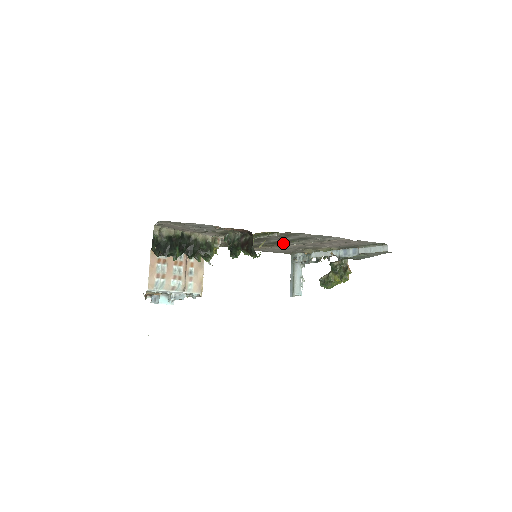
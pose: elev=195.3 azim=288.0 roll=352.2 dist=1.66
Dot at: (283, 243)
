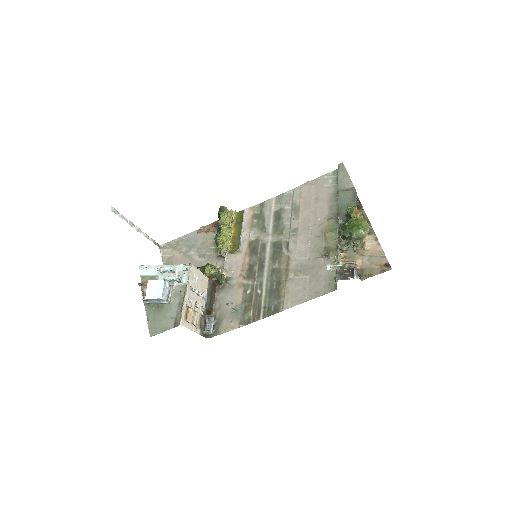
Dot at: (285, 249)
